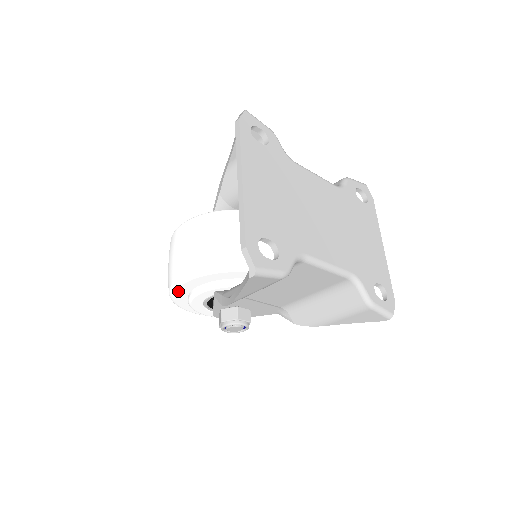
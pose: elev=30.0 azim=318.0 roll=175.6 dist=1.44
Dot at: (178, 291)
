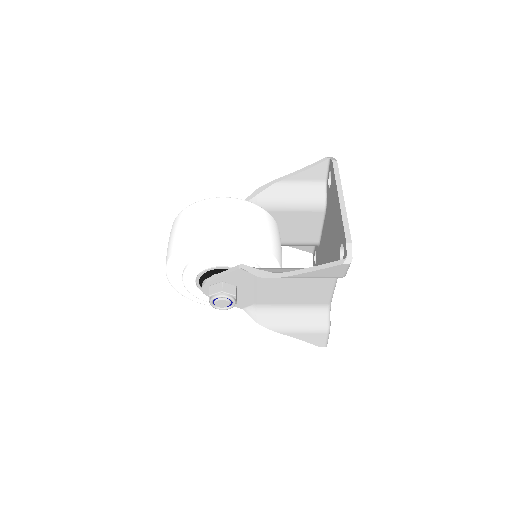
Dot at: (203, 247)
